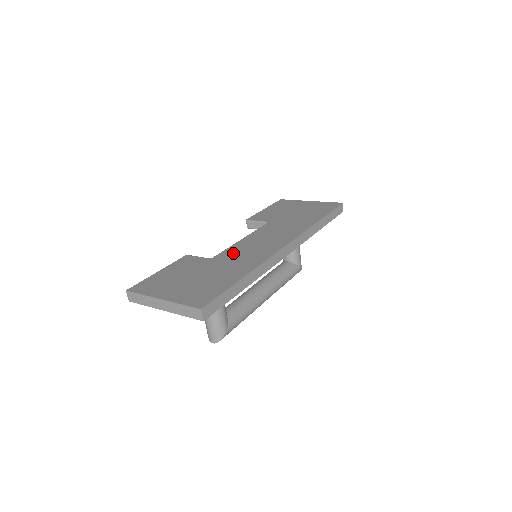
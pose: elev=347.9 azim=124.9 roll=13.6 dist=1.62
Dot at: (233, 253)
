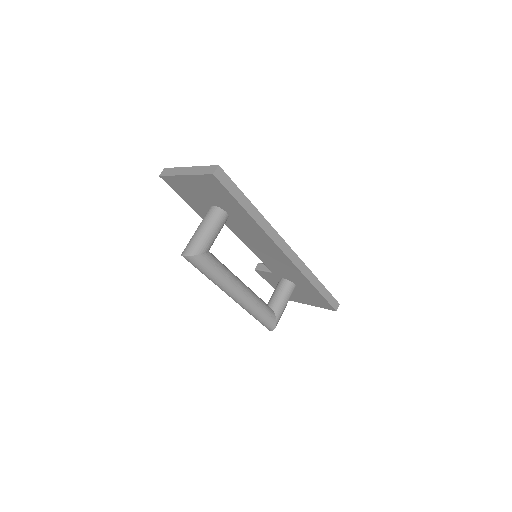
Dot at: occluded
